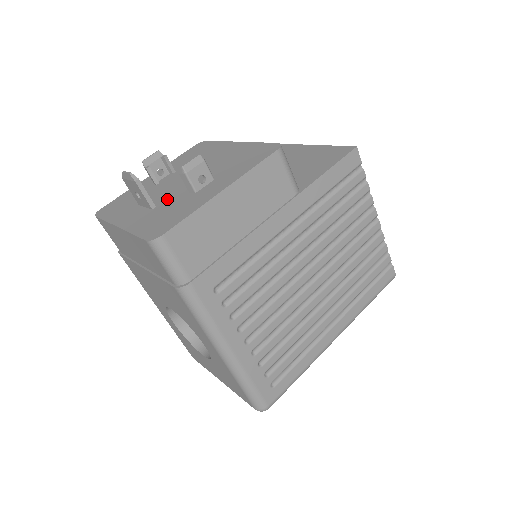
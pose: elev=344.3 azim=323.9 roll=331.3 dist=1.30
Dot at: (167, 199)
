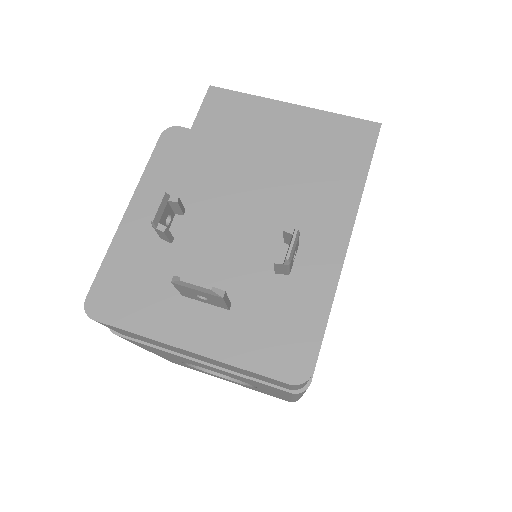
Dot at: (239, 286)
